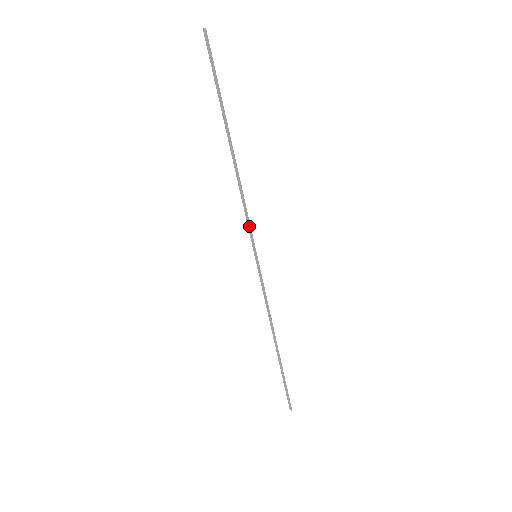
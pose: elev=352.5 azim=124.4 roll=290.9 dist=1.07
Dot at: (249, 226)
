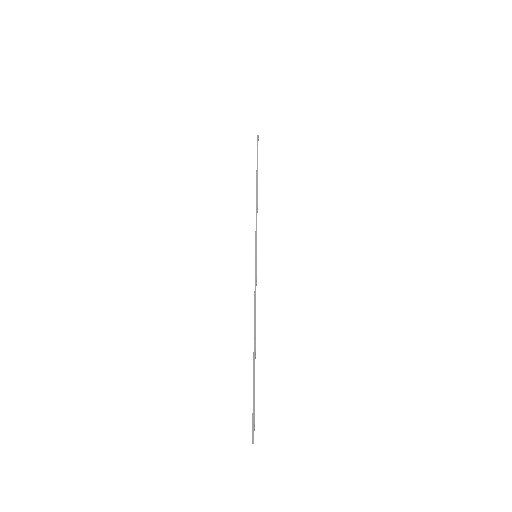
Dot at: occluded
